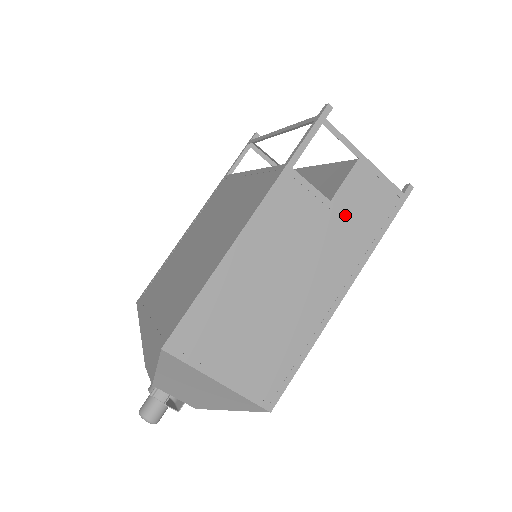
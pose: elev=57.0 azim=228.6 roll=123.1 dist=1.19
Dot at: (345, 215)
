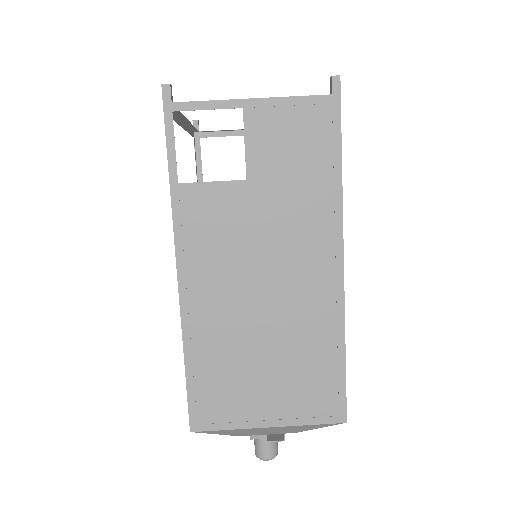
Dot at: (276, 180)
